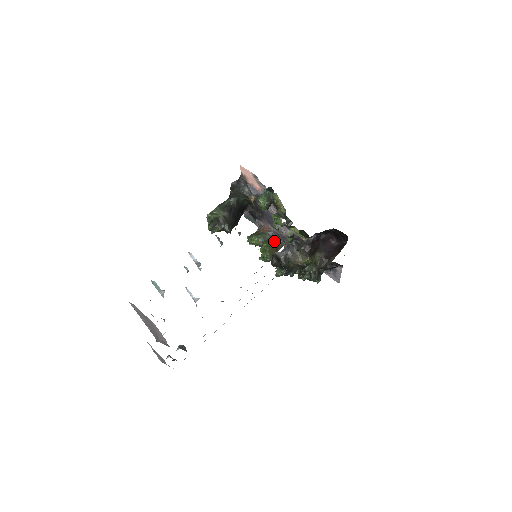
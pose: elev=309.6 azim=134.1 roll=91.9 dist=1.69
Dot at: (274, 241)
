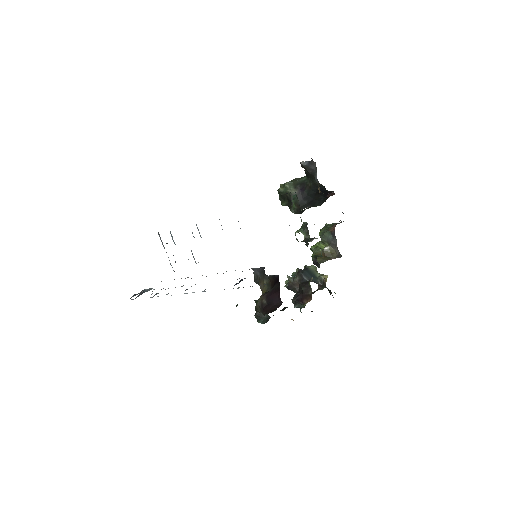
Dot at: (330, 247)
